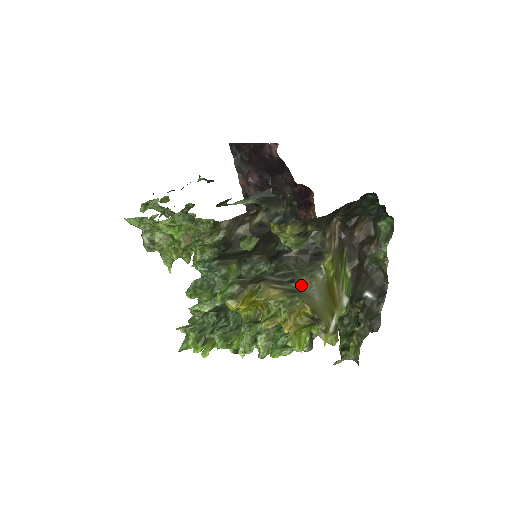
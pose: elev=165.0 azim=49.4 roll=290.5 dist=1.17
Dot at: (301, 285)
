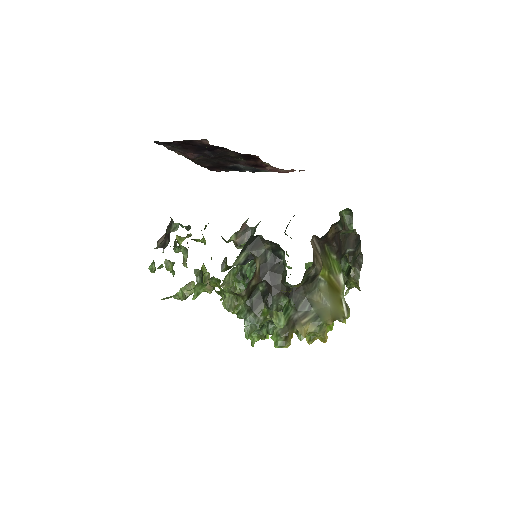
Dot at: (316, 305)
